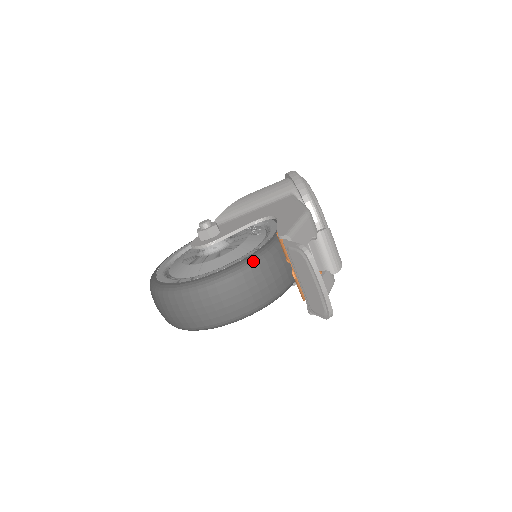
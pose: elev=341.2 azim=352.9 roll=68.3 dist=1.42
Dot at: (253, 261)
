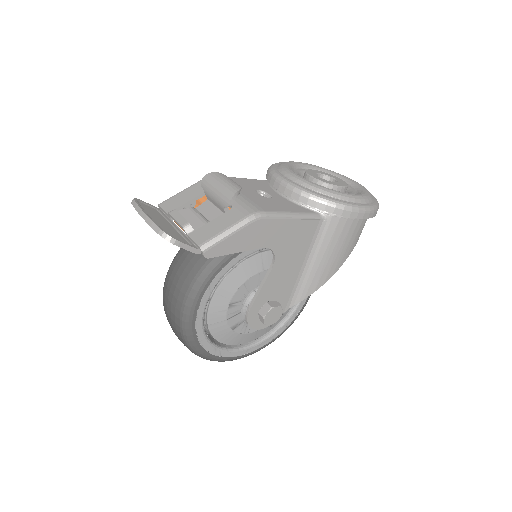
Dot at: (179, 250)
